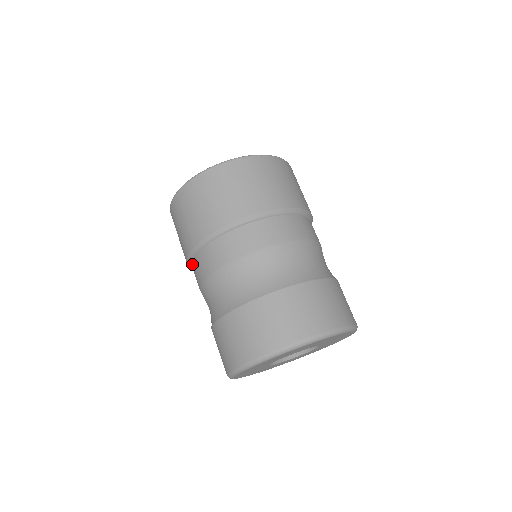
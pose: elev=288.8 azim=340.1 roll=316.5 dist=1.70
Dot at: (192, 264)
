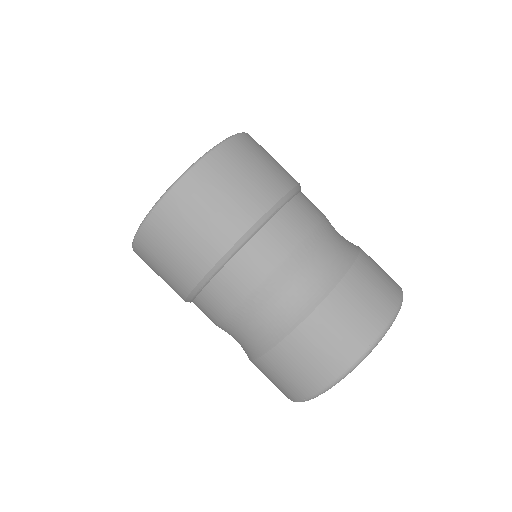
Dot at: occluded
